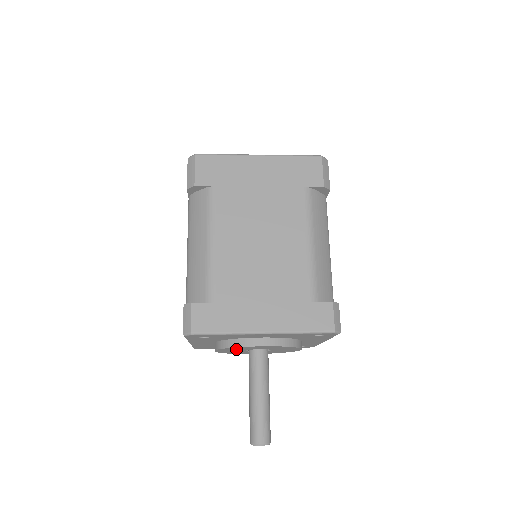
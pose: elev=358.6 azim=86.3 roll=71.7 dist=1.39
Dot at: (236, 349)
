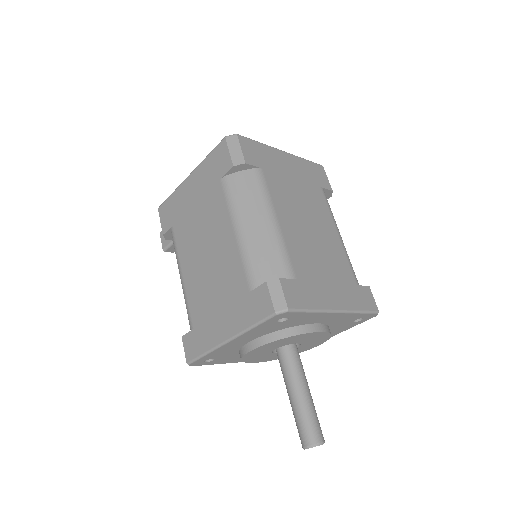
Dot at: (280, 343)
